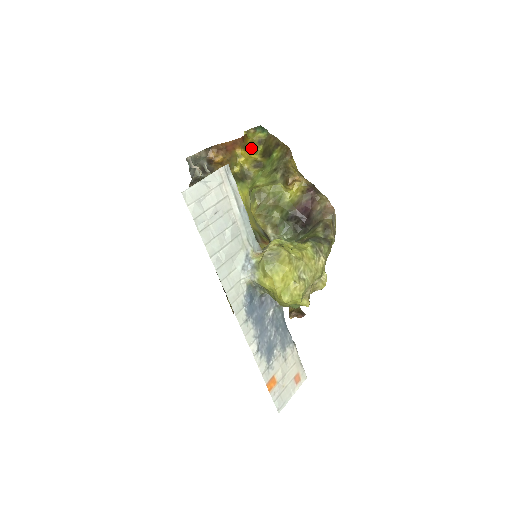
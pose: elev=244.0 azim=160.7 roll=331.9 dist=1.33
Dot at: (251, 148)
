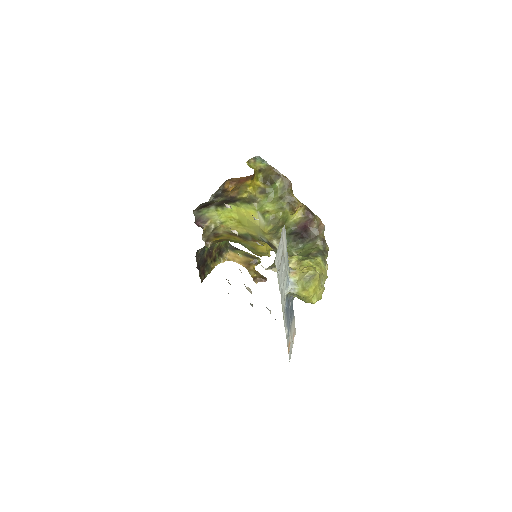
Dot at: (254, 176)
